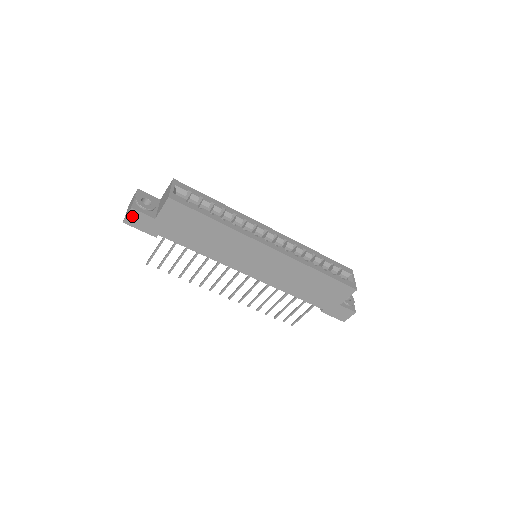
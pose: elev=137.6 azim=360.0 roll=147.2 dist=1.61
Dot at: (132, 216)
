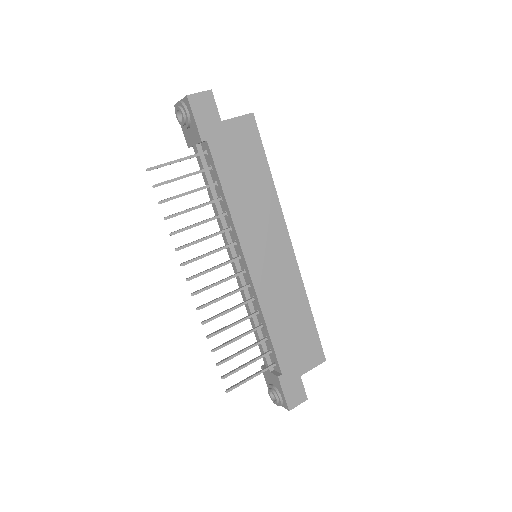
Dot at: (203, 98)
